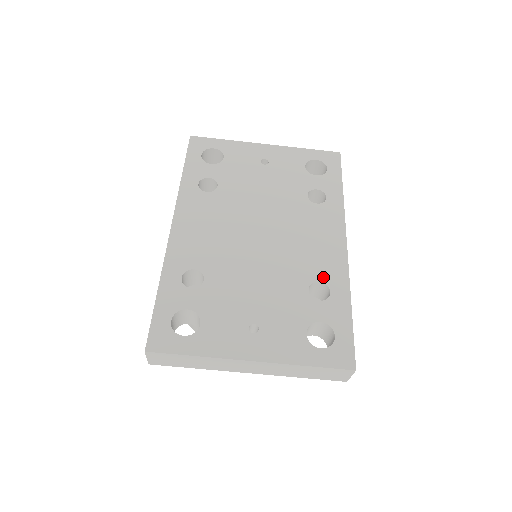
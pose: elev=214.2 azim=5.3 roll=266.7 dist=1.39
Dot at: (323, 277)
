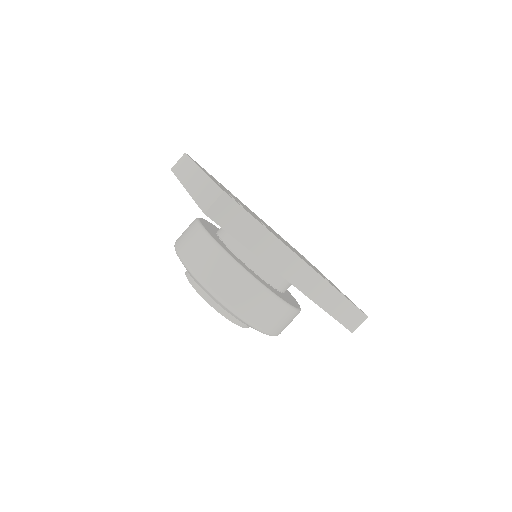
Dot at: (273, 233)
